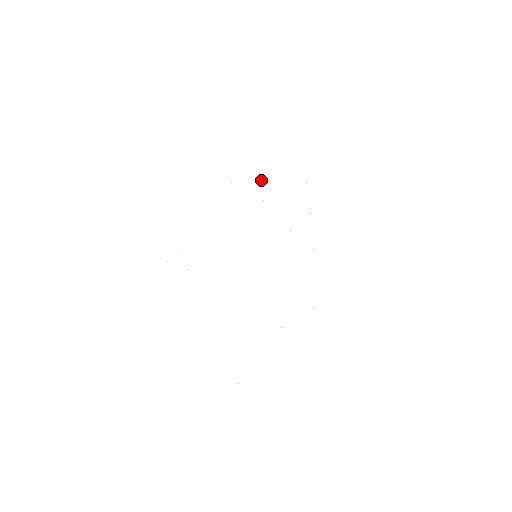
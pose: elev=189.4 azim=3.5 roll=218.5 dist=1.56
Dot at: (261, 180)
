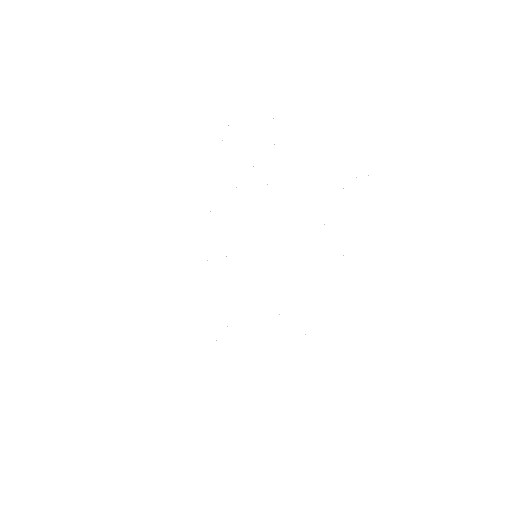
Dot at: occluded
